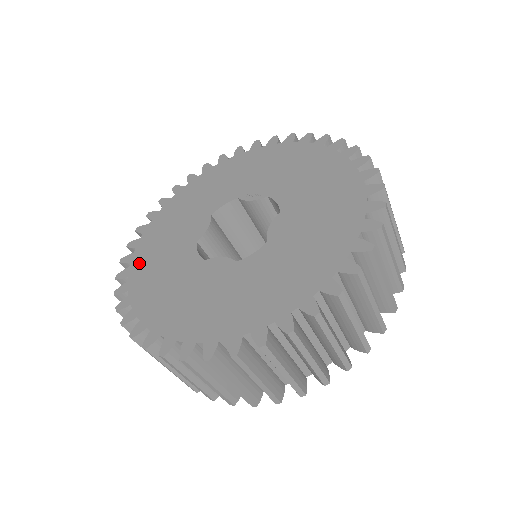
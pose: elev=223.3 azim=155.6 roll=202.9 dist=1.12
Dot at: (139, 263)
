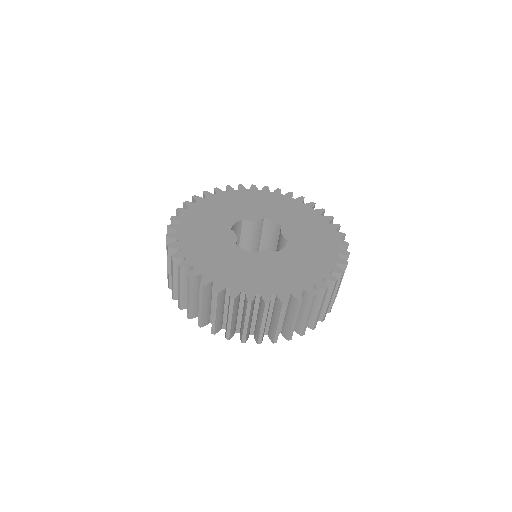
Dot at: (217, 198)
